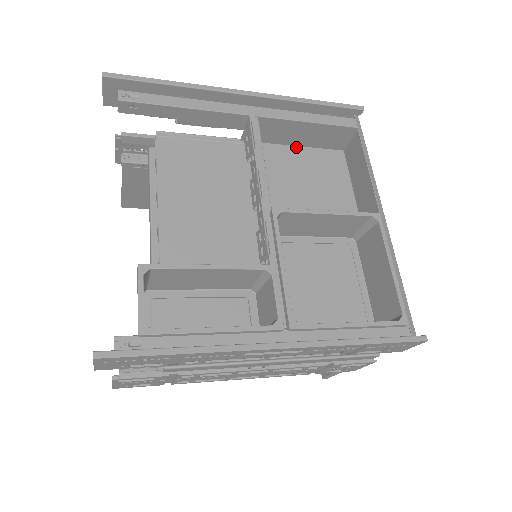
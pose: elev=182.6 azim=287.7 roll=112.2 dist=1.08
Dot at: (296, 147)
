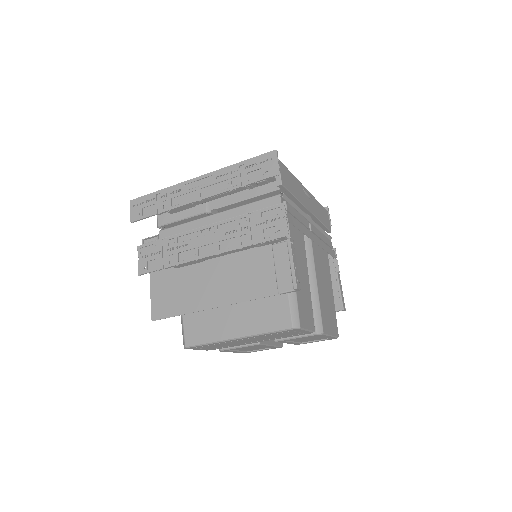
Dot at: occluded
